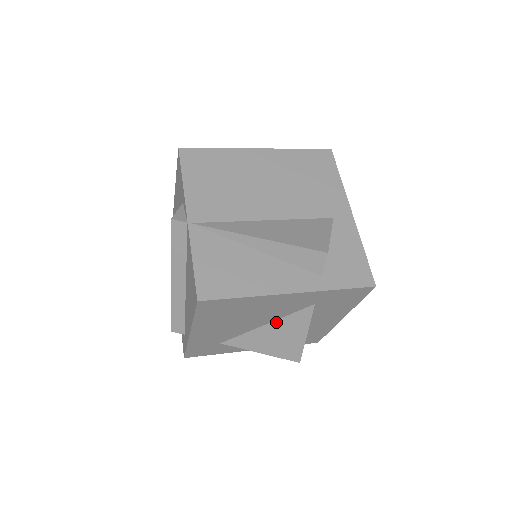
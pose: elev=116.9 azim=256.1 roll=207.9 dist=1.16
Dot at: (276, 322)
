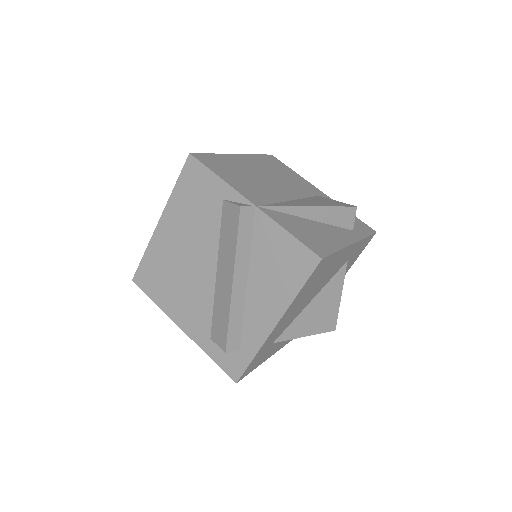
Dot at: (320, 293)
